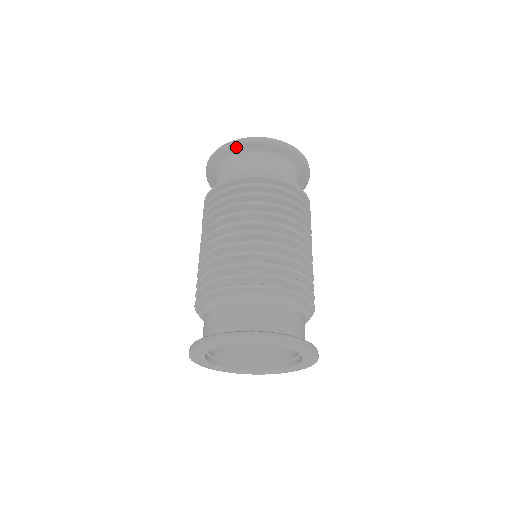
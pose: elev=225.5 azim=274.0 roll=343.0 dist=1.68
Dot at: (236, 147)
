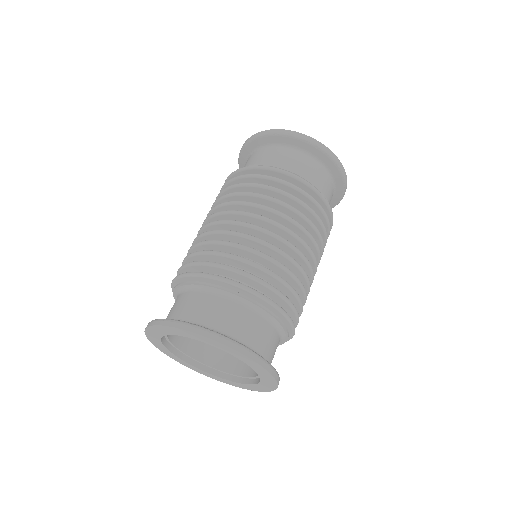
Dot at: (246, 147)
